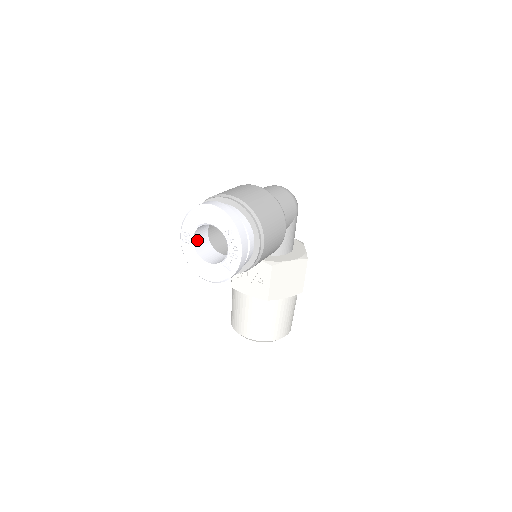
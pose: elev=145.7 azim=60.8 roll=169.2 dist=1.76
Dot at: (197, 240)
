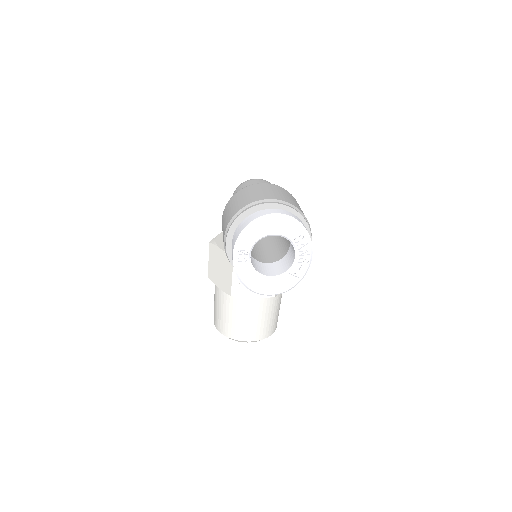
Dot at: occluded
